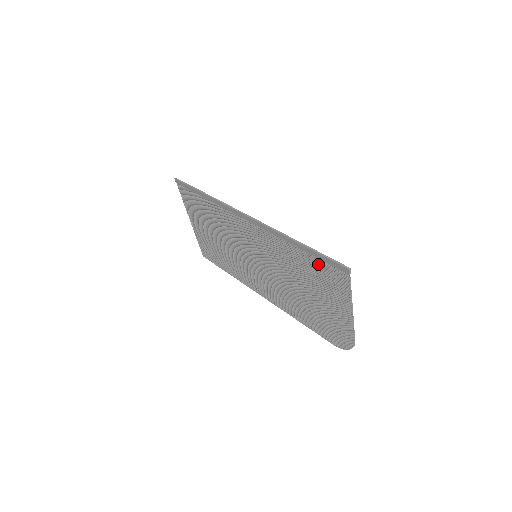
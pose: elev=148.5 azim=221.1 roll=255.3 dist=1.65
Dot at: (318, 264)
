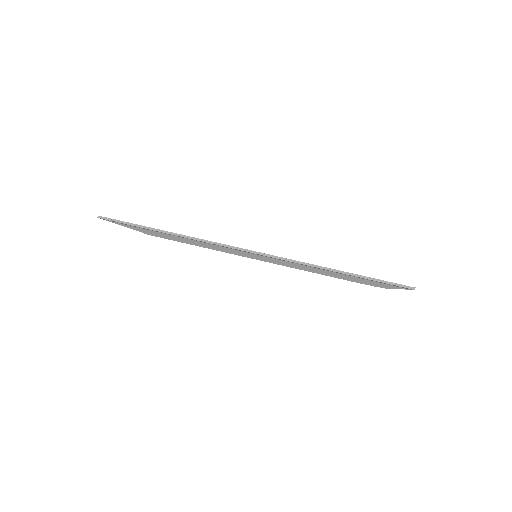
Dot at: (366, 279)
